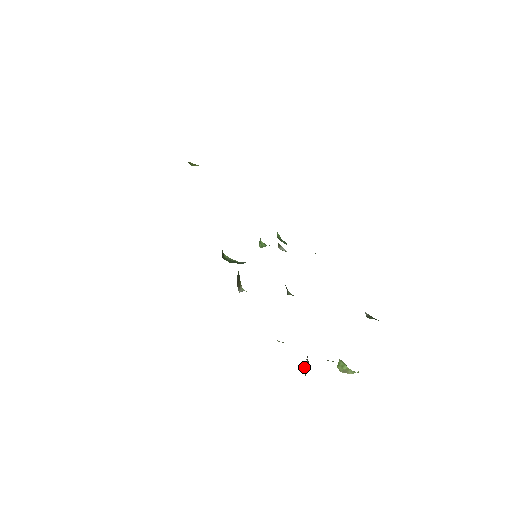
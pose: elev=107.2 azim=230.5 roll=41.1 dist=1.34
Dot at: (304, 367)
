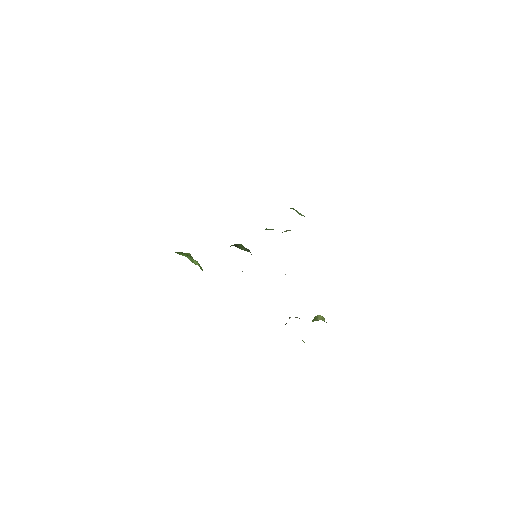
Dot at: occluded
